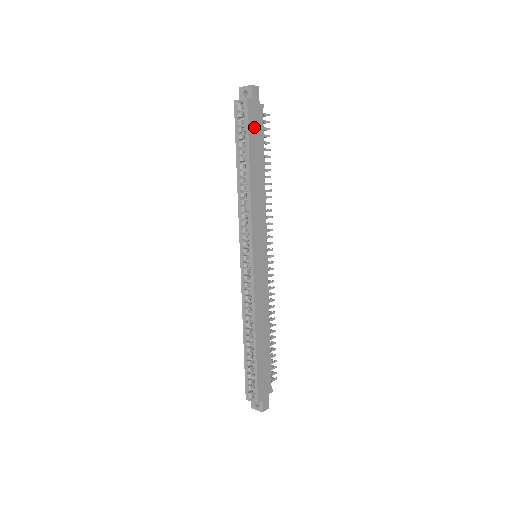
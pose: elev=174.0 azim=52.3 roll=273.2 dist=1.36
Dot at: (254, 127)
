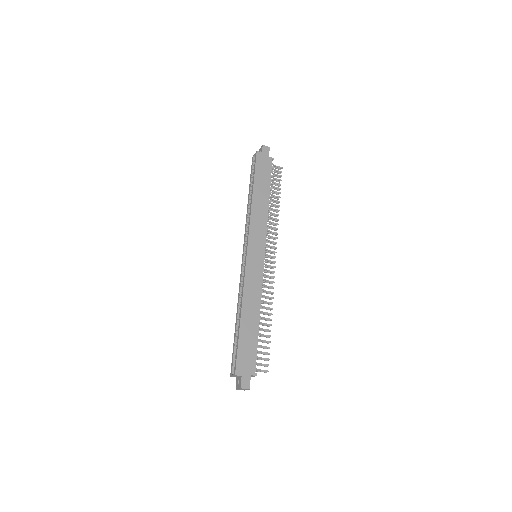
Dot at: (261, 168)
